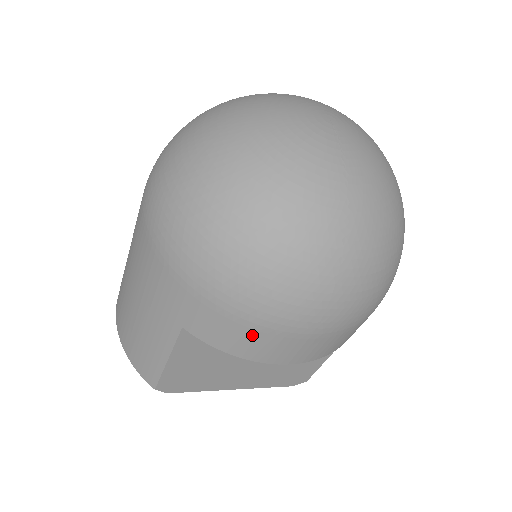
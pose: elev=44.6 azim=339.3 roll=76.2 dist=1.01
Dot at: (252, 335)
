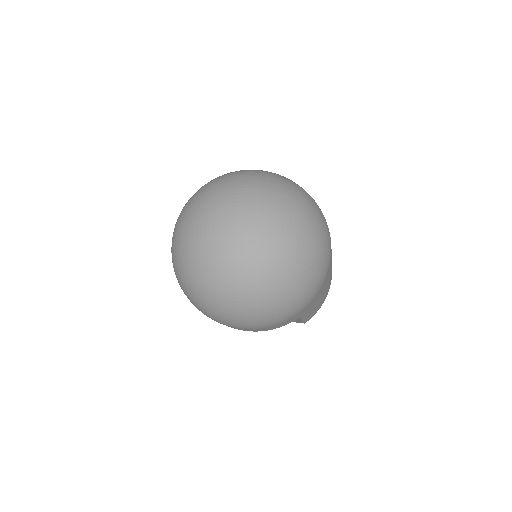
Dot at: occluded
